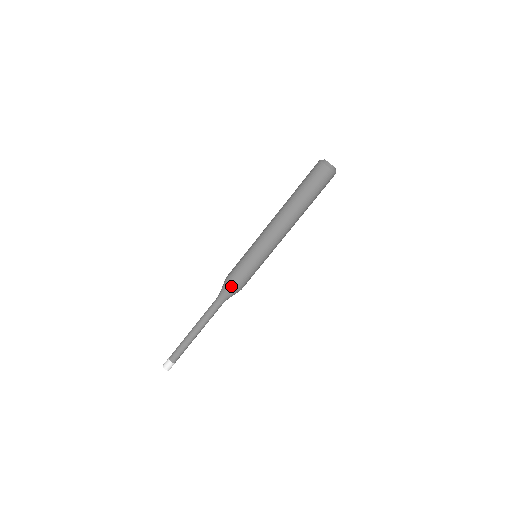
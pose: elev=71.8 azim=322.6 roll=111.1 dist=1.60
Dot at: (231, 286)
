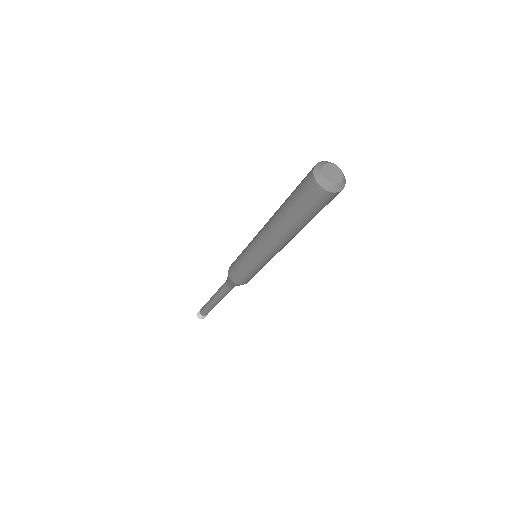
Dot at: (230, 279)
